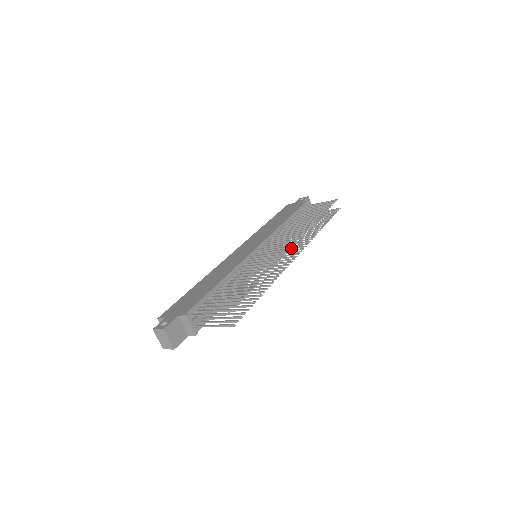
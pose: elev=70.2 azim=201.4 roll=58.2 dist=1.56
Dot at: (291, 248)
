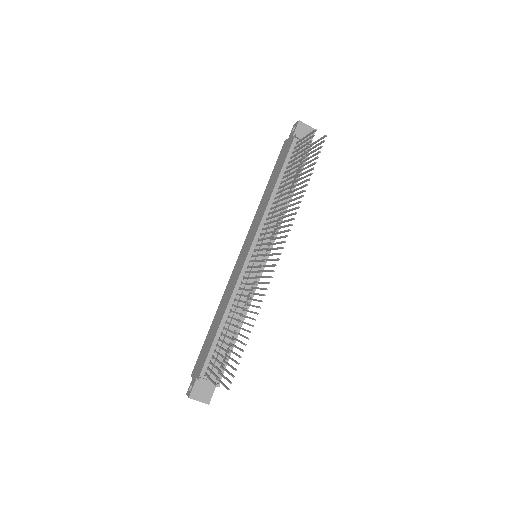
Dot at: (279, 238)
